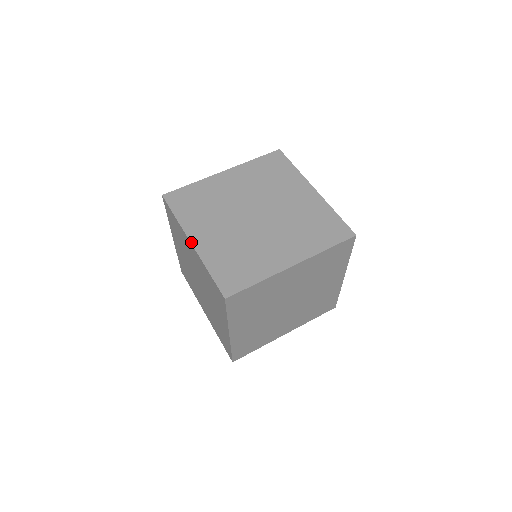
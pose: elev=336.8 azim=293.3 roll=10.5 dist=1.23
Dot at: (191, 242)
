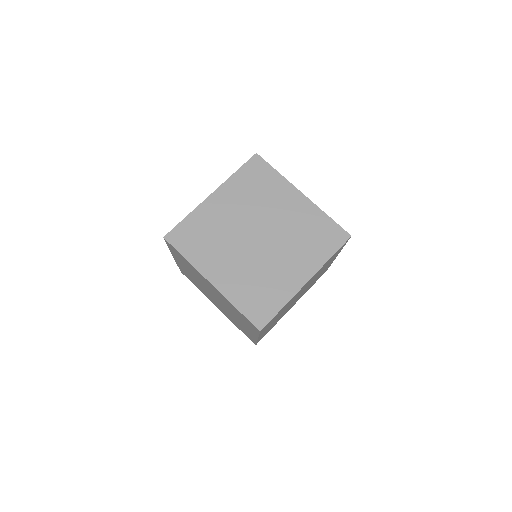
Dot at: (210, 283)
